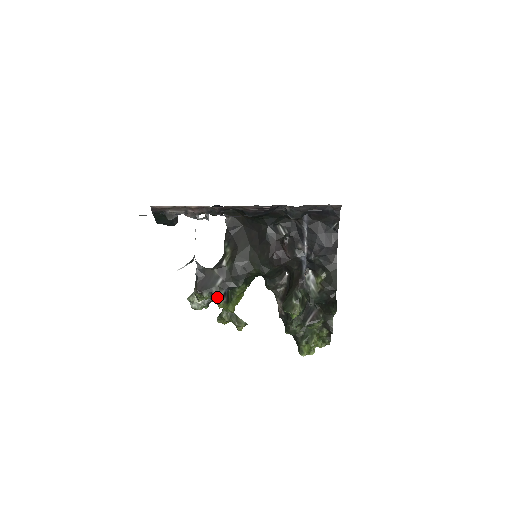
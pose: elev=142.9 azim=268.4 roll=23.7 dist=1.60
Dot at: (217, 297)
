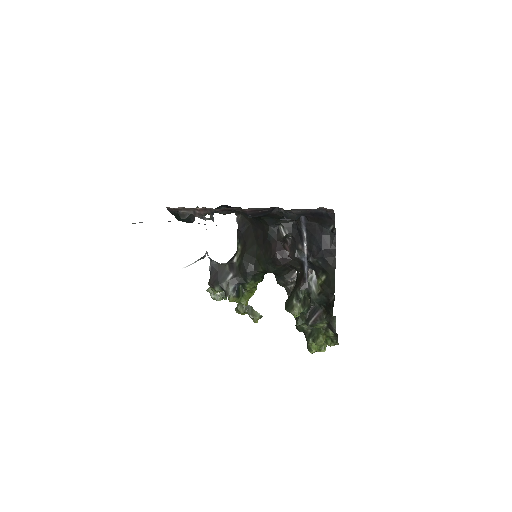
Dot at: (226, 292)
